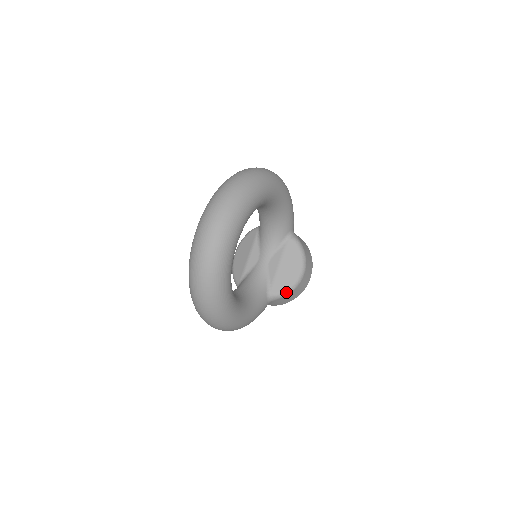
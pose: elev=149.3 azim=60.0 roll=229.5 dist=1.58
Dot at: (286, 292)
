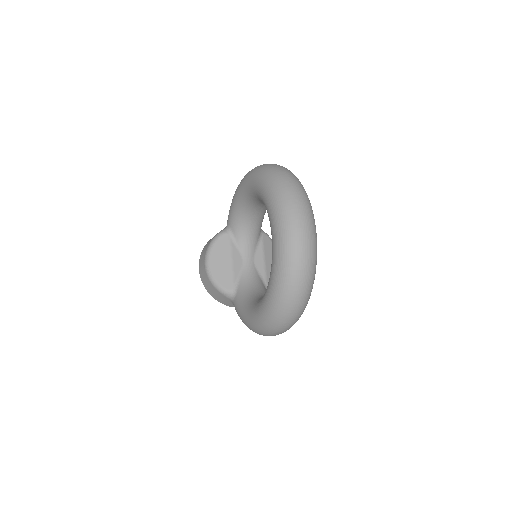
Dot at: occluded
